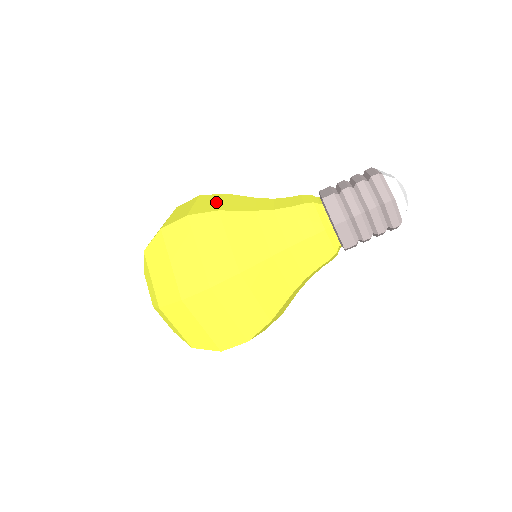
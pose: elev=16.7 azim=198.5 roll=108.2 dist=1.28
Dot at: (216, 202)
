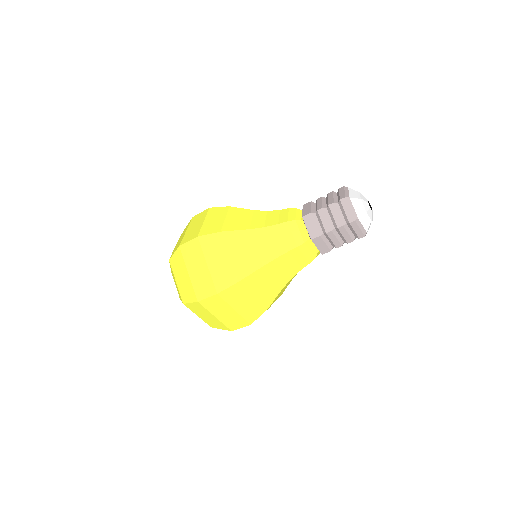
Dot at: (221, 219)
